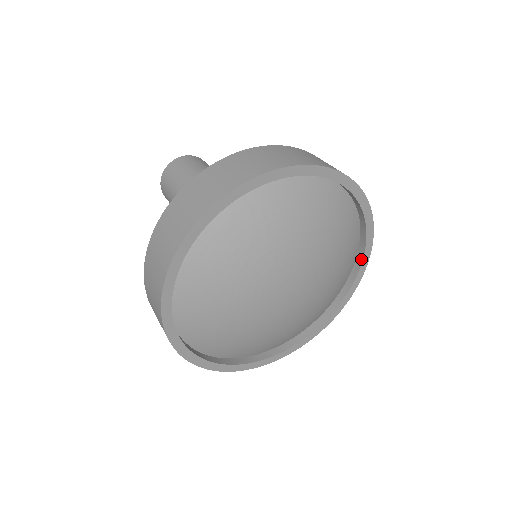
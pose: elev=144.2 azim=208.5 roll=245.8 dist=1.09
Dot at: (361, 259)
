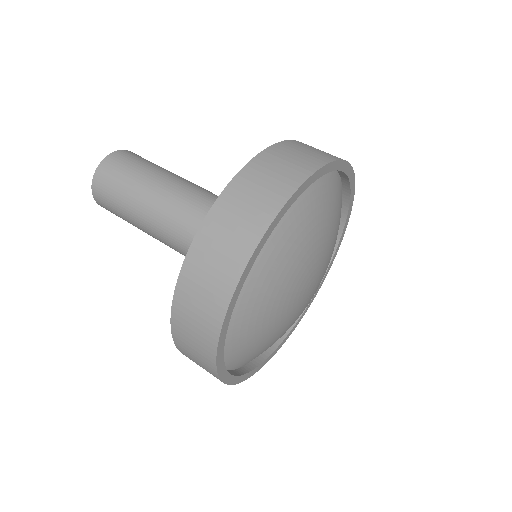
Dot at: occluded
